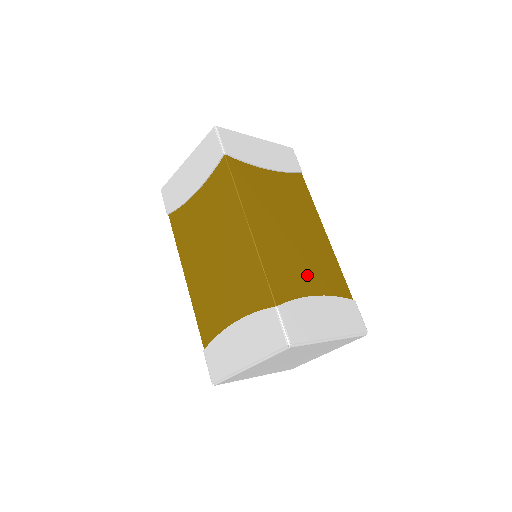
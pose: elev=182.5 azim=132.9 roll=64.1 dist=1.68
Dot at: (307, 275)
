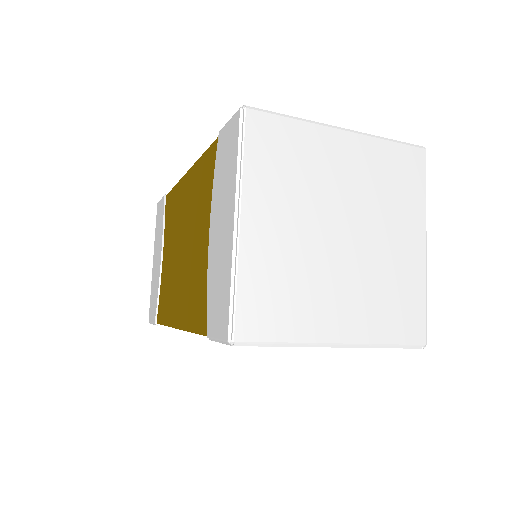
Dot at: occluded
